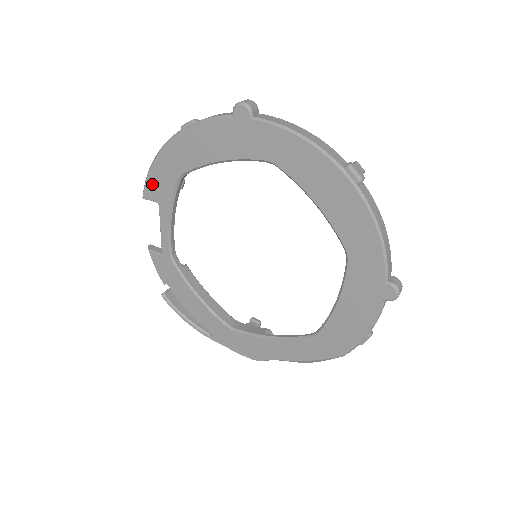
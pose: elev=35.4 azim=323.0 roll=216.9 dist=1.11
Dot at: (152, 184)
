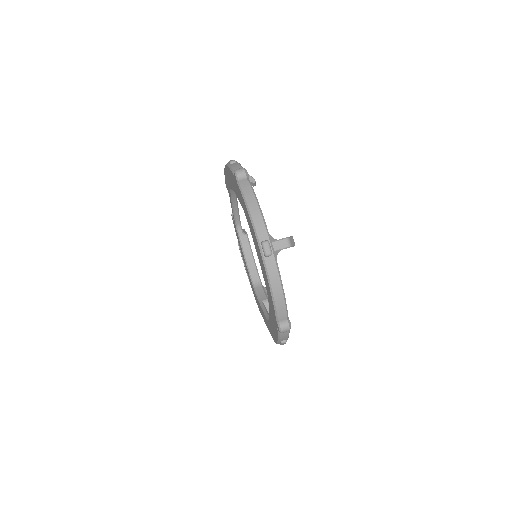
Dot at: (226, 182)
